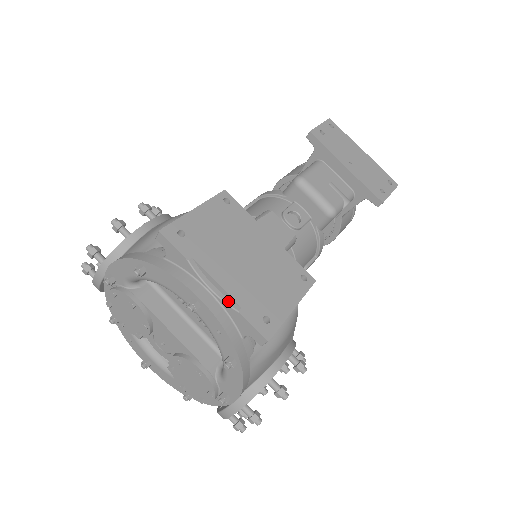
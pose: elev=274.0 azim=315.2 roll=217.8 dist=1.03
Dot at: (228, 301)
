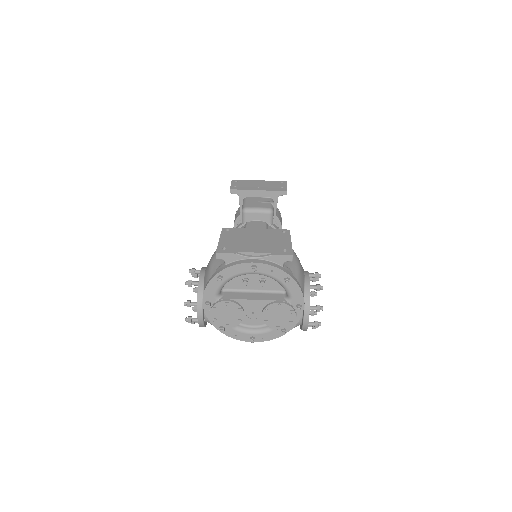
Dot at: (265, 256)
